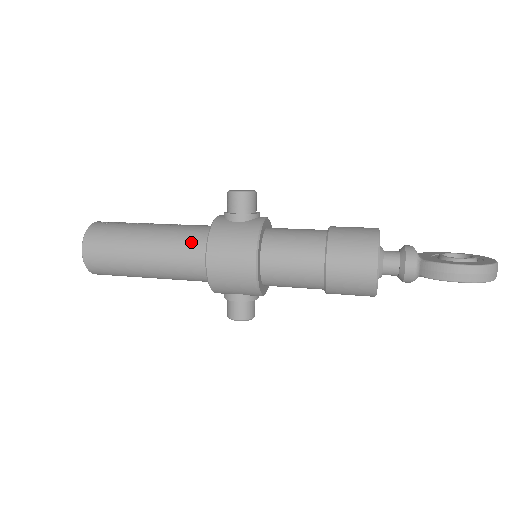
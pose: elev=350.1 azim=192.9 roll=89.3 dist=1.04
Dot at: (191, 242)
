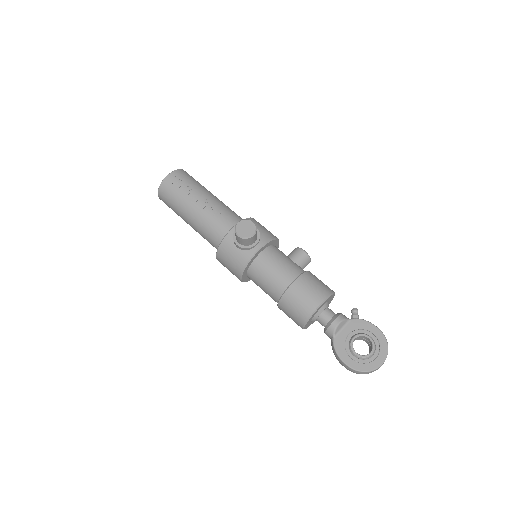
Dot at: (213, 238)
